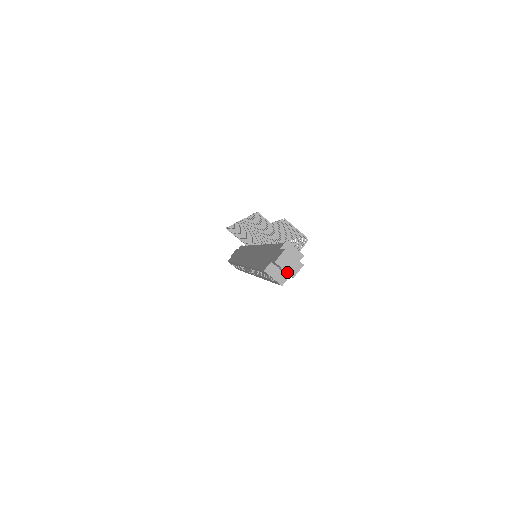
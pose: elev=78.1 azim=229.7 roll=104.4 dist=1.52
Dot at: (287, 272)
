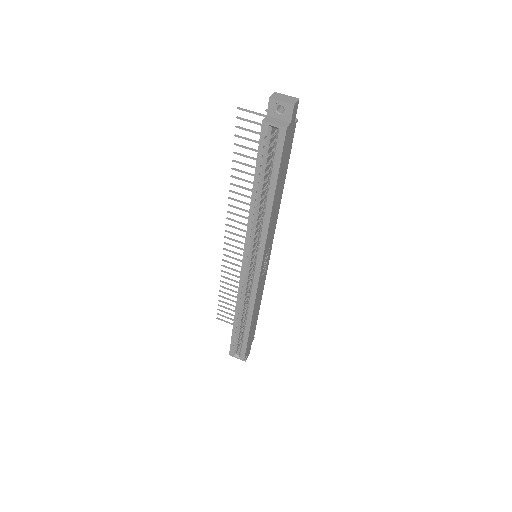
Dot at: (285, 102)
